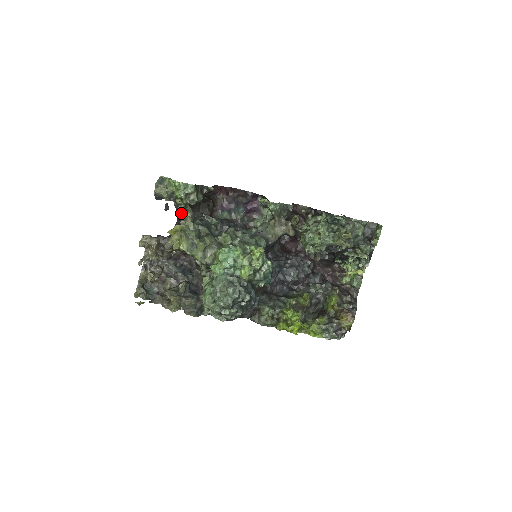
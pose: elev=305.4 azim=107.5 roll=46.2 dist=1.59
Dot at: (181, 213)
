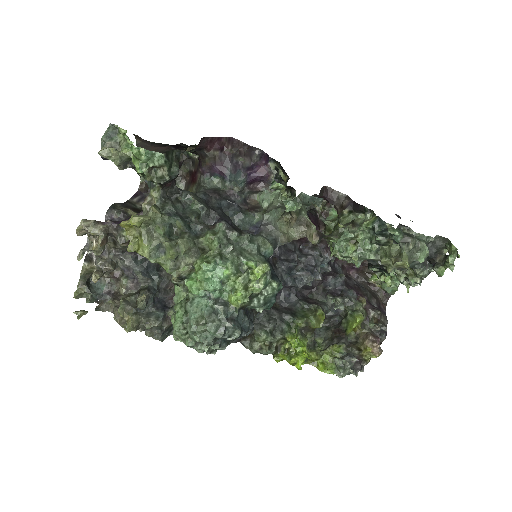
Dot at: occluded
